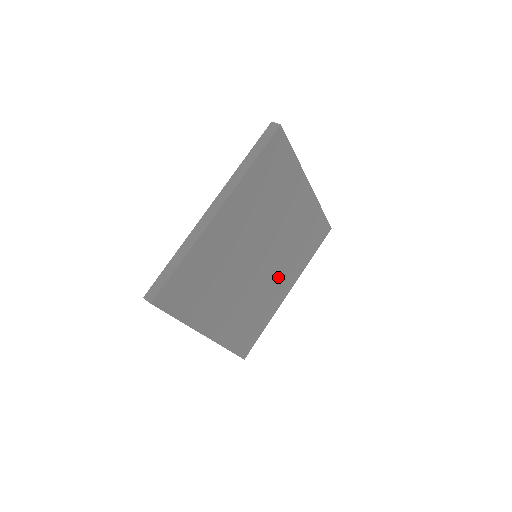
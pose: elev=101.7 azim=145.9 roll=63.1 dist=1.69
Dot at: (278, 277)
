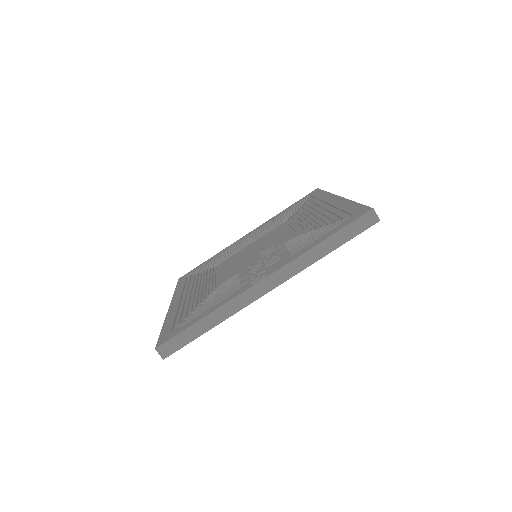
Dot at: occluded
